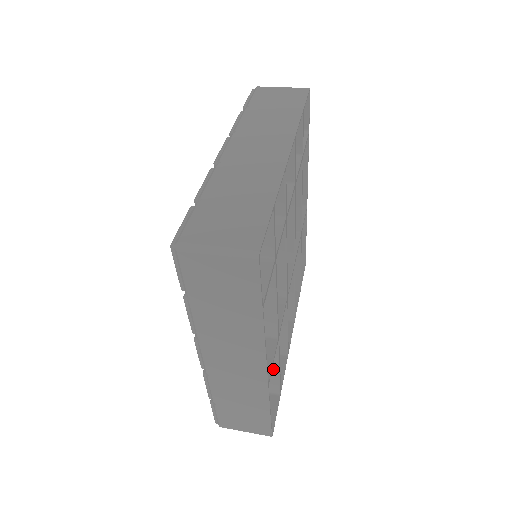
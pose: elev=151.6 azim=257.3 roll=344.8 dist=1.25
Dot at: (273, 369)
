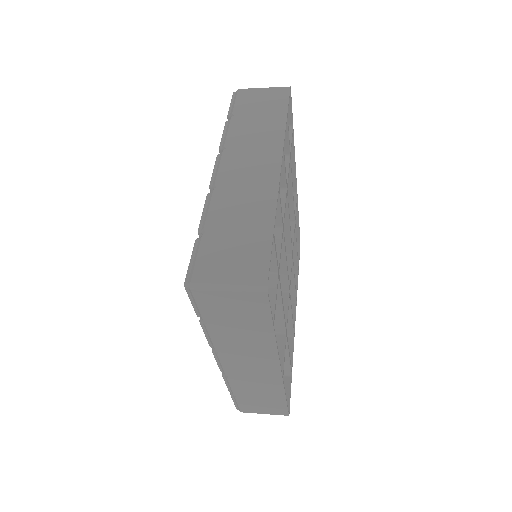
Dot at: occluded
